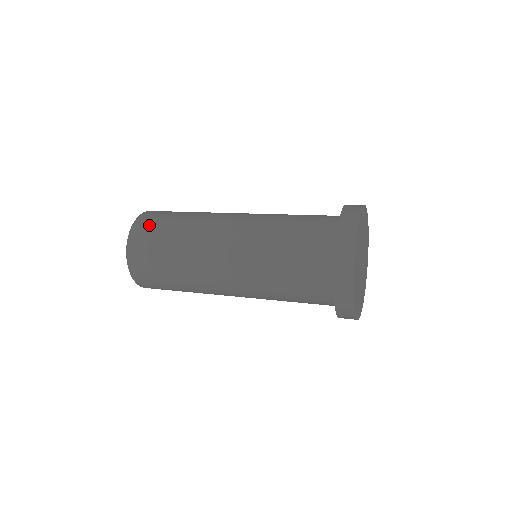
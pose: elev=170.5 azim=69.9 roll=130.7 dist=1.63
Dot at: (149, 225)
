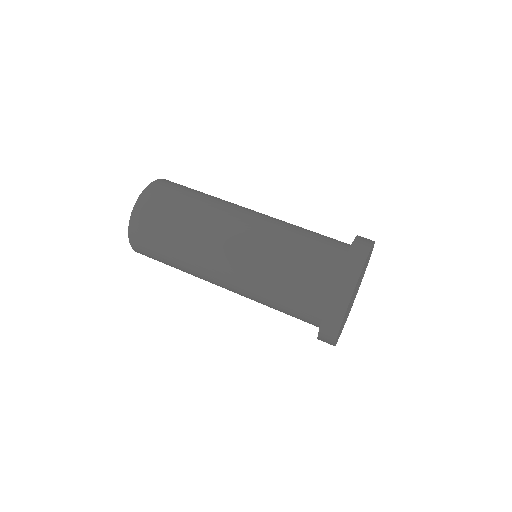
Dot at: occluded
